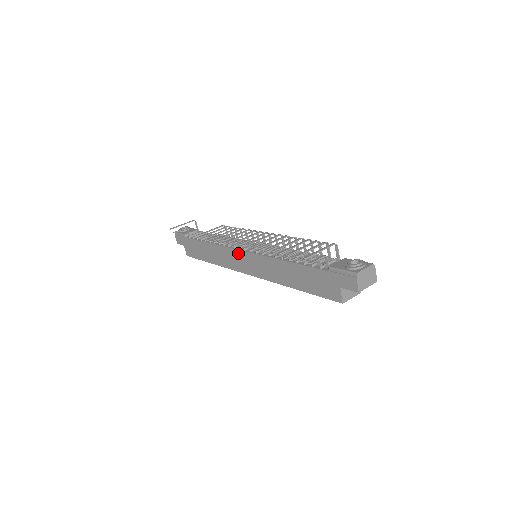
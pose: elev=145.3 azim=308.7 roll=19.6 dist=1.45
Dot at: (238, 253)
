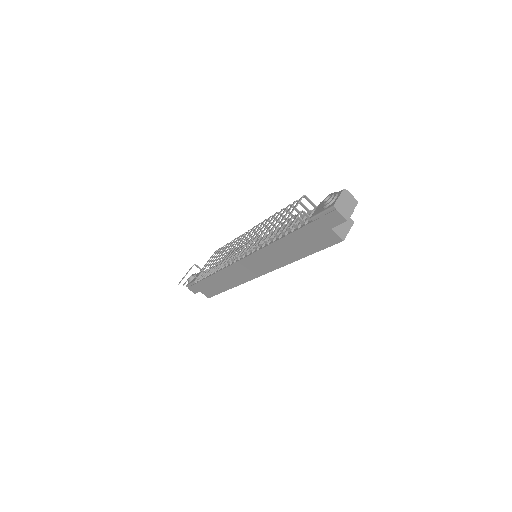
Dot at: (240, 264)
